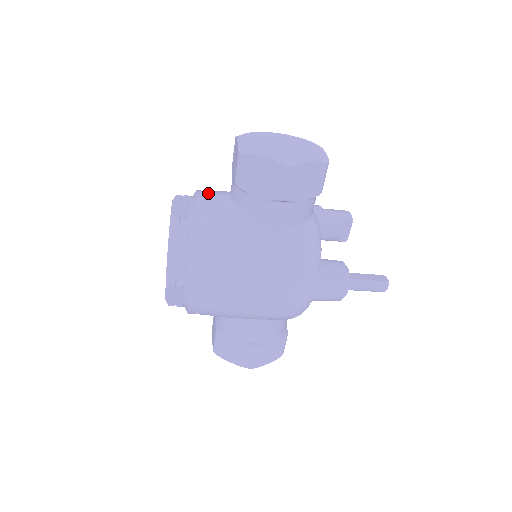
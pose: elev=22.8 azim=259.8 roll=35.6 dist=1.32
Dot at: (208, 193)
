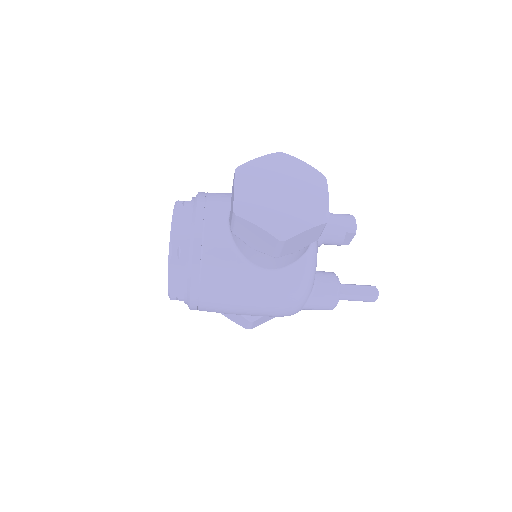
Dot at: (207, 214)
